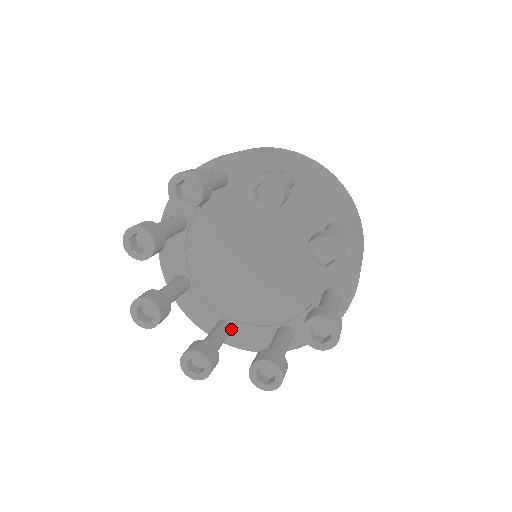
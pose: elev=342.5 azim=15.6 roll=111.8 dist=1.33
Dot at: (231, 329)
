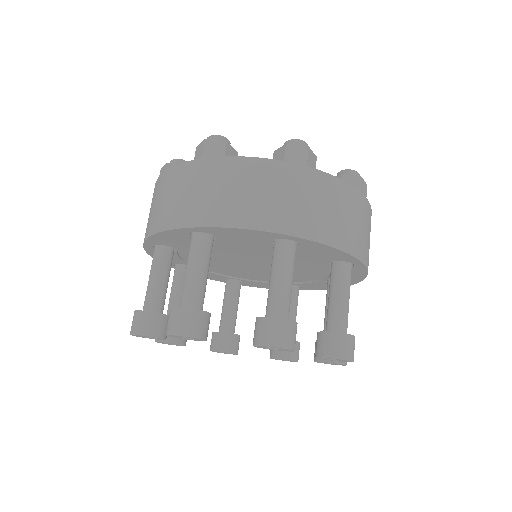
Dot at: occluded
